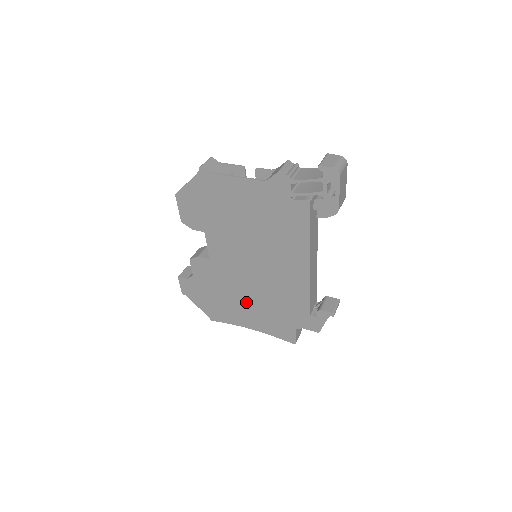
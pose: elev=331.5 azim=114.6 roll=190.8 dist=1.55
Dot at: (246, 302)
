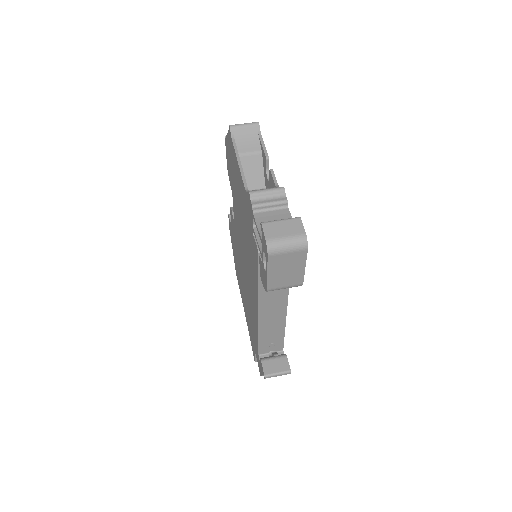
Dot at: (243, 287)
